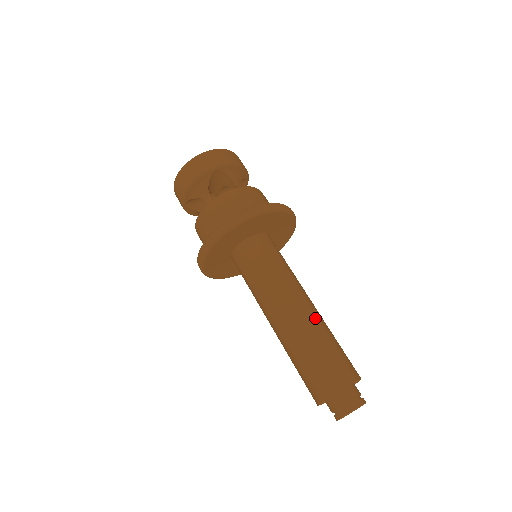
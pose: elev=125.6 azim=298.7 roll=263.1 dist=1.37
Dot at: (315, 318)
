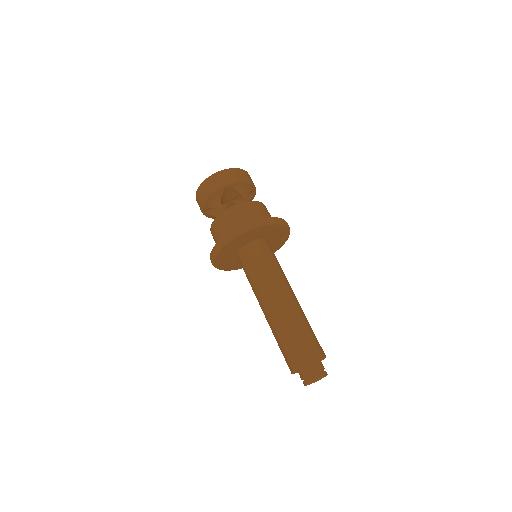
Dot at: (294, 309)
